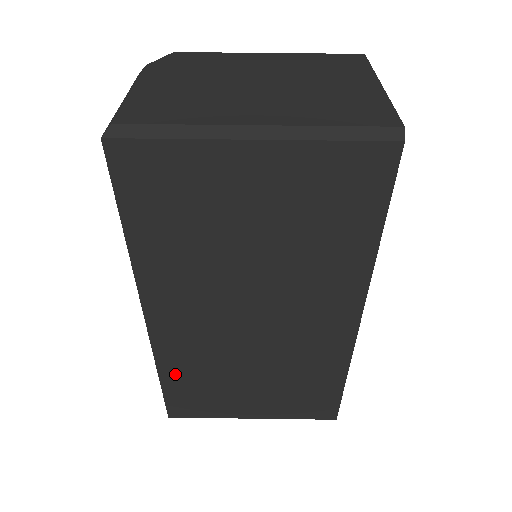
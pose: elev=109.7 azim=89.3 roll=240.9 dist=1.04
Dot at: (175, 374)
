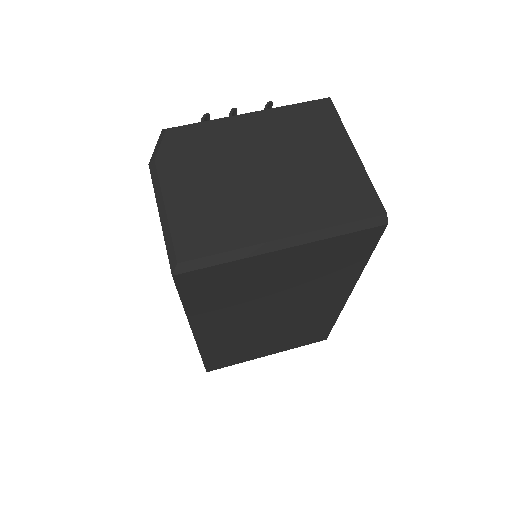
Dot at: (214, 354)
